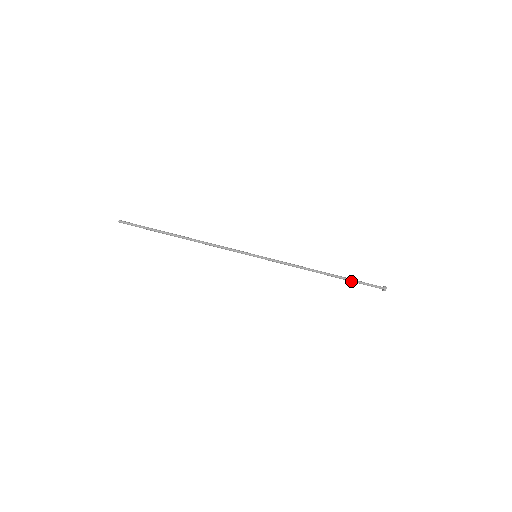
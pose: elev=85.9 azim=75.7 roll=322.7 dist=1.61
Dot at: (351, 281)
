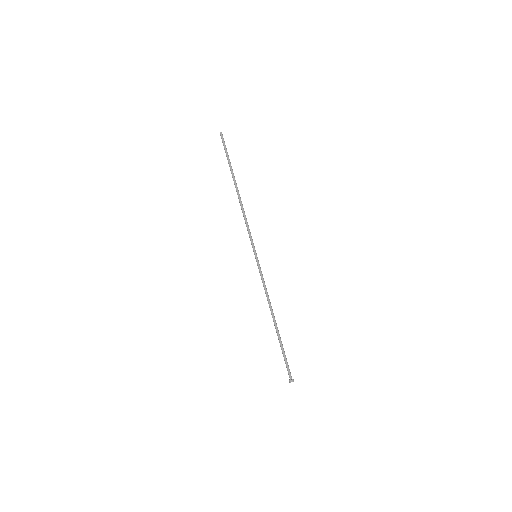
Dot at: (282, 347)
